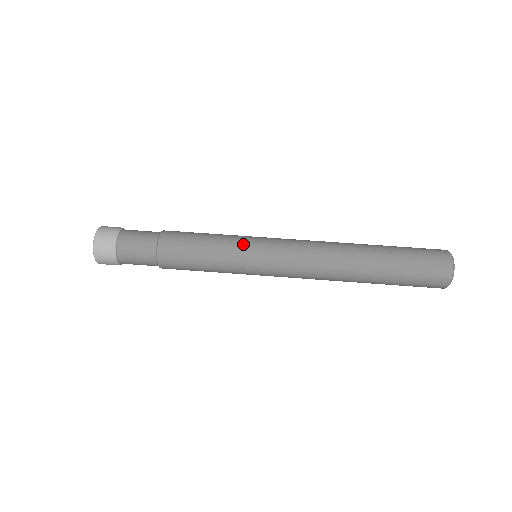
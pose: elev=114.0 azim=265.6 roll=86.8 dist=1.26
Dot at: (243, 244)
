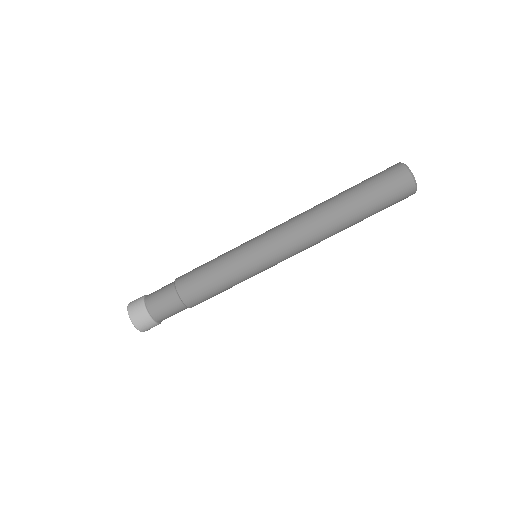
Dot at: (239, 251)
